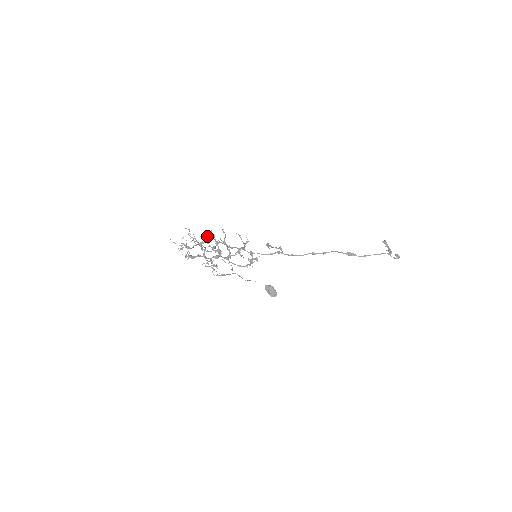
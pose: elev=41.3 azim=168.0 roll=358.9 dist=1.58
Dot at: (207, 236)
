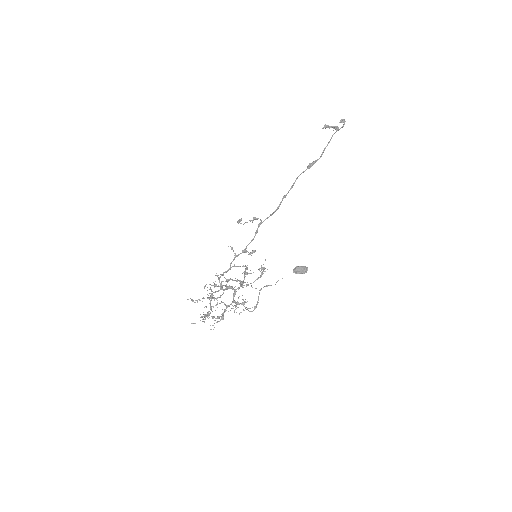
Dot at: occluded
